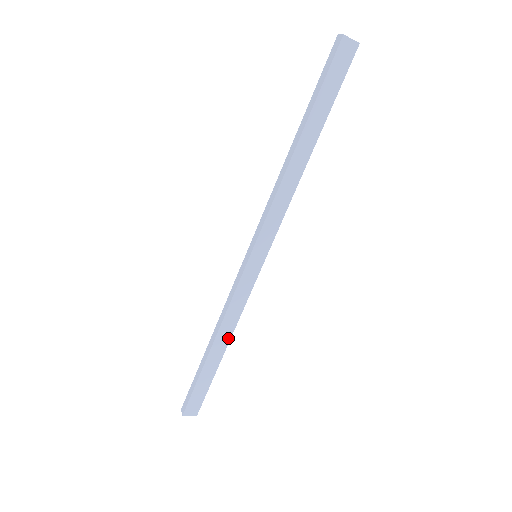
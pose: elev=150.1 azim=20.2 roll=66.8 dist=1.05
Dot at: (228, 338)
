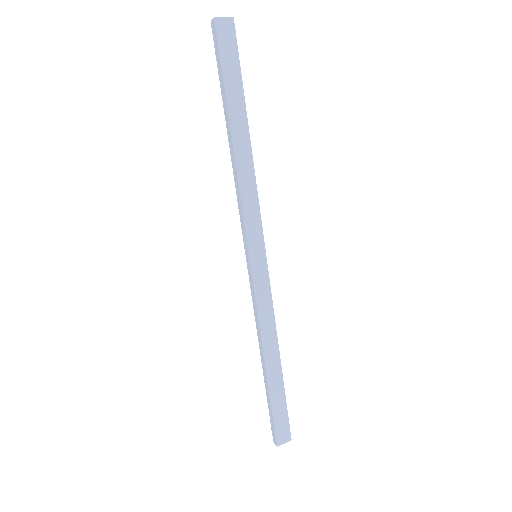
Dot at: (276, 348)
